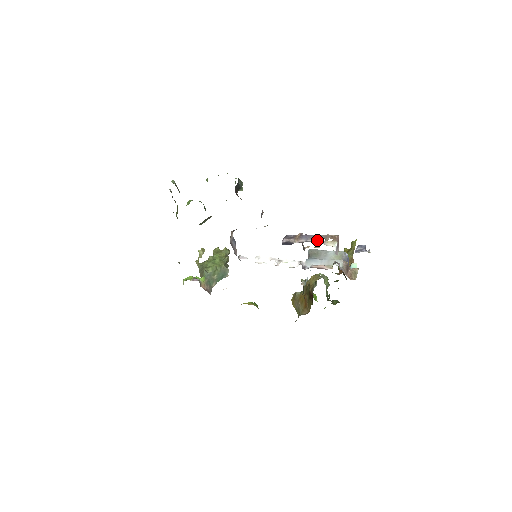
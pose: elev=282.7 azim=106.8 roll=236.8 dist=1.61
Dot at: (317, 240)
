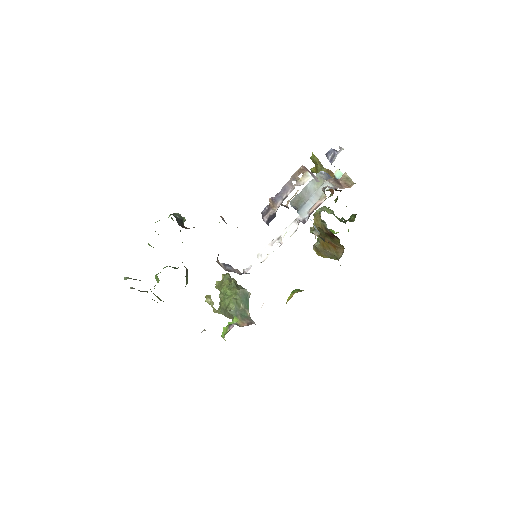
Dot at: (290, 189)
